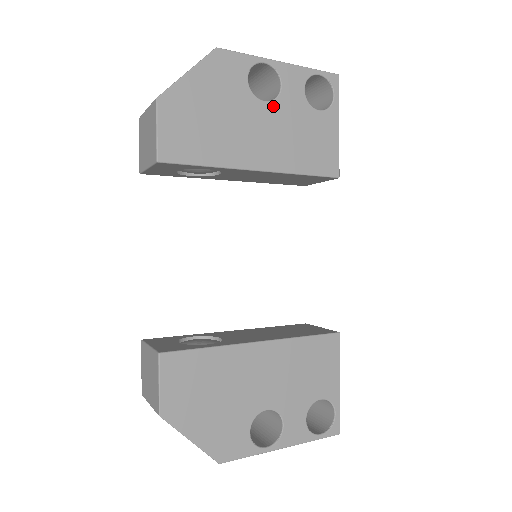
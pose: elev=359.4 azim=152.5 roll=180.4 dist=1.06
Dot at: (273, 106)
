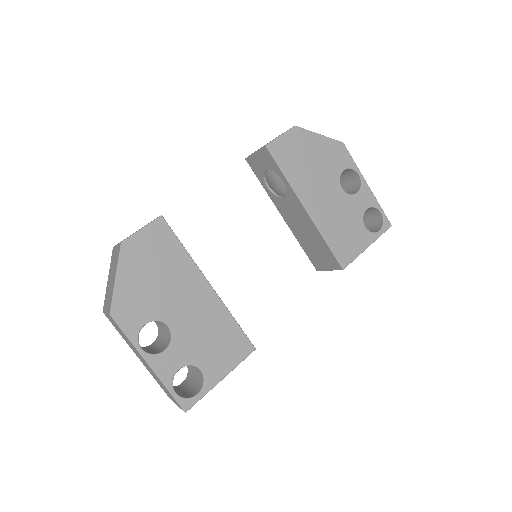
Dot at: (344, 195)
